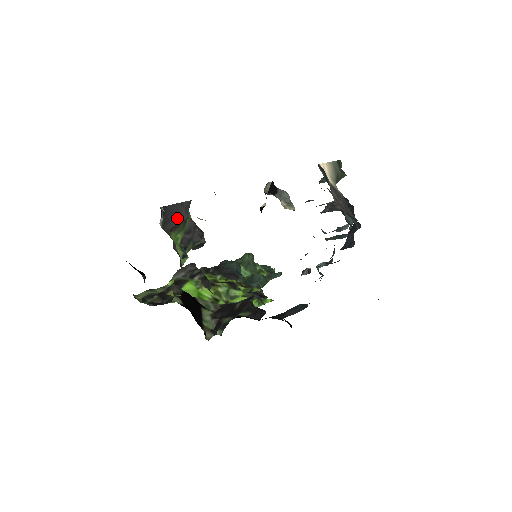
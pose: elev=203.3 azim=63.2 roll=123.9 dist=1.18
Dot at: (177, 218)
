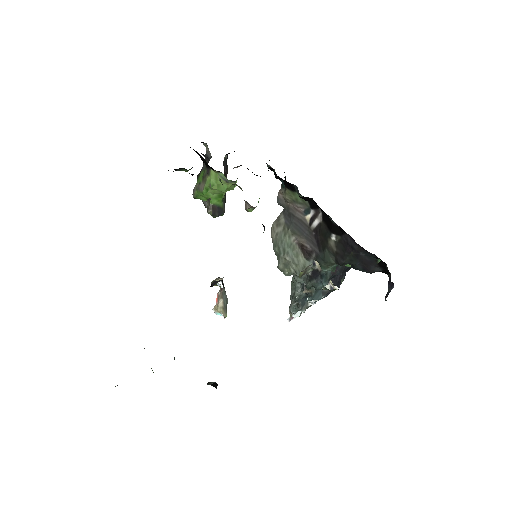
Dot at: (226, 174)
